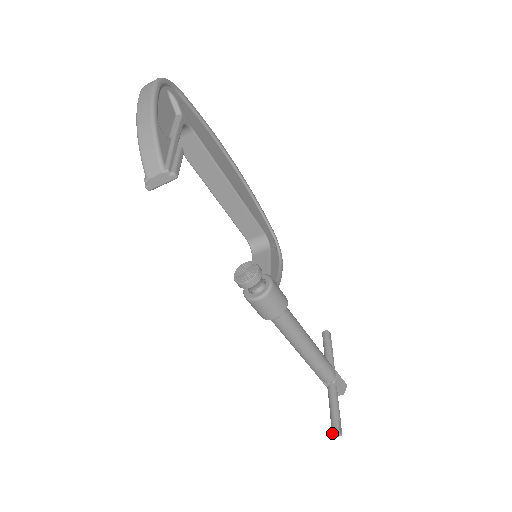
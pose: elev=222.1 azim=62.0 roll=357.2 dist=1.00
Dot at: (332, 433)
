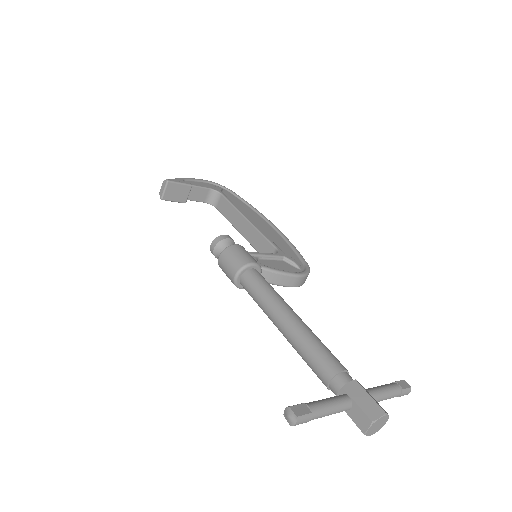
Dot at: (283, 414)
